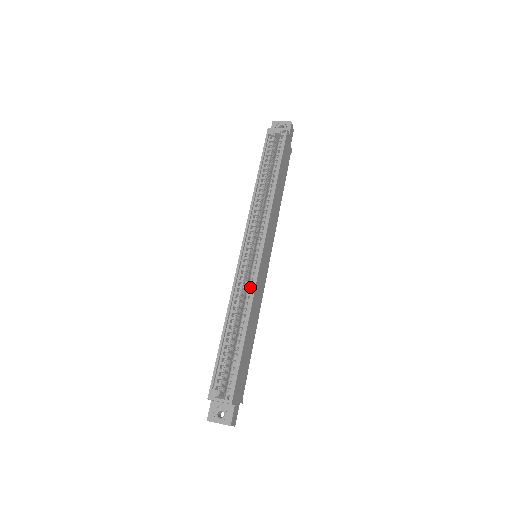
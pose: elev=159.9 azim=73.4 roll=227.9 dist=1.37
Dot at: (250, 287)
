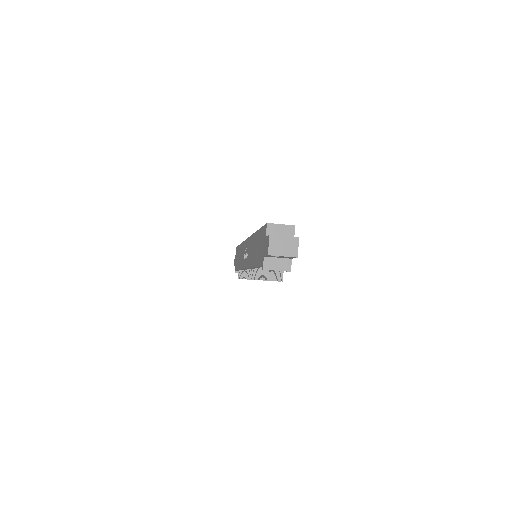
Dot at: occluded
